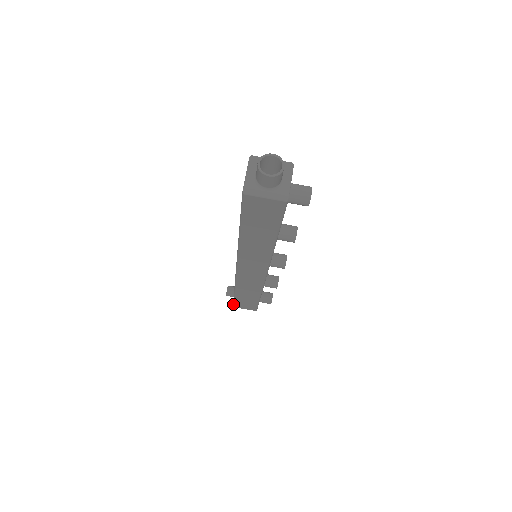
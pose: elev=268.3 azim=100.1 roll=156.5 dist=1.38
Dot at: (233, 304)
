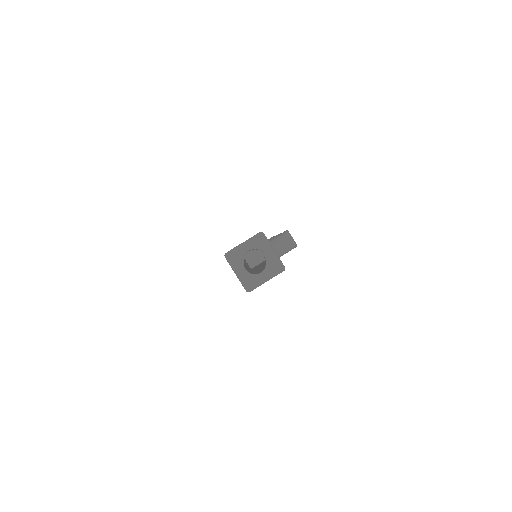
Dot at: occluded
